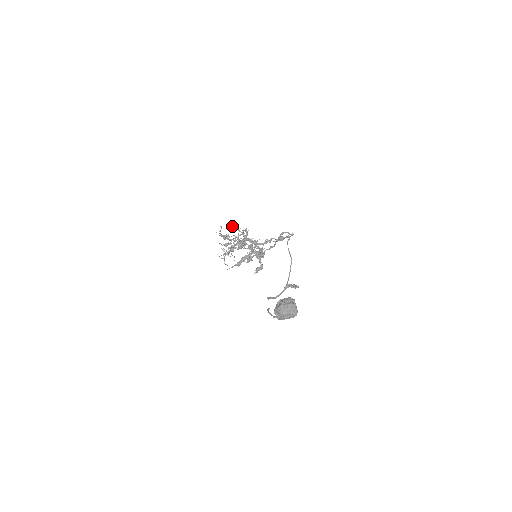
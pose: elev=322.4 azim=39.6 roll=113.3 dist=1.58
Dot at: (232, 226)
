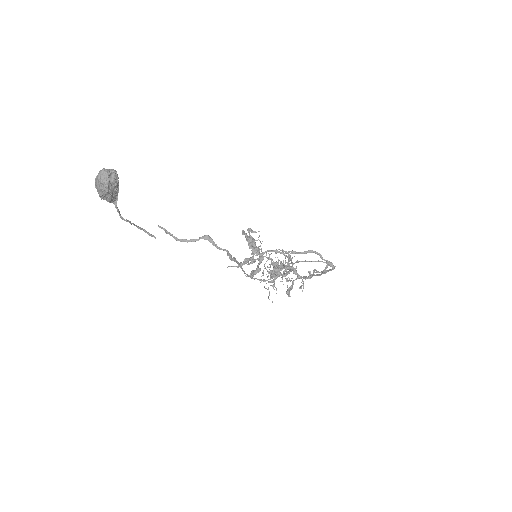
Dot at: (282, 251)
